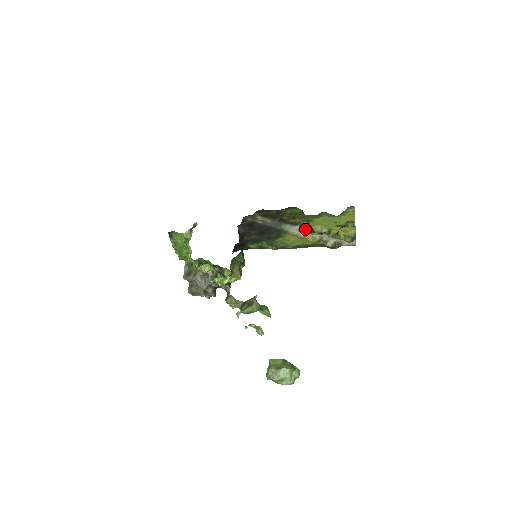
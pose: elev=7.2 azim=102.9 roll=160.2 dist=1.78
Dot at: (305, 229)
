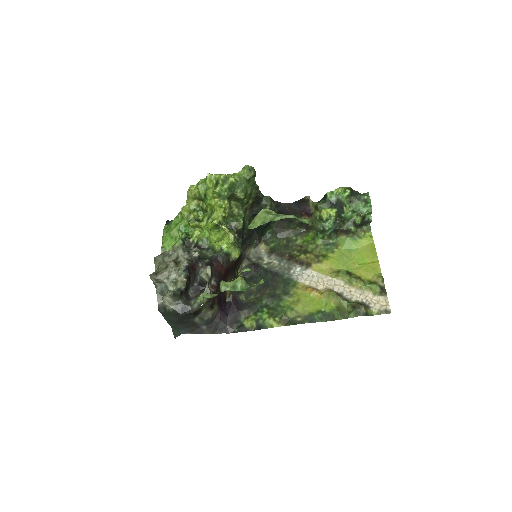
Dot at: (317, 203)
